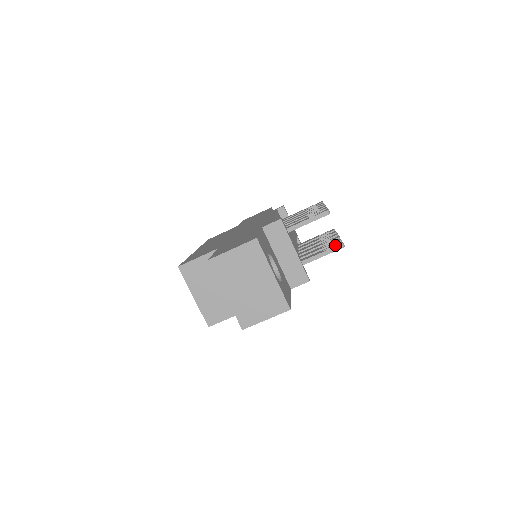
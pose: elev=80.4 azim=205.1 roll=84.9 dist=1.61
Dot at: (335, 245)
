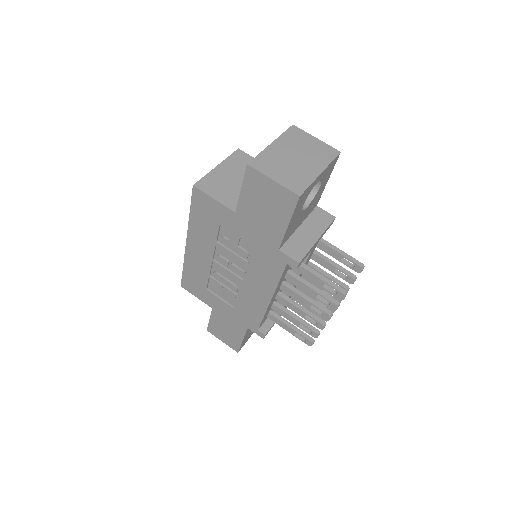
Dot at: occluded
